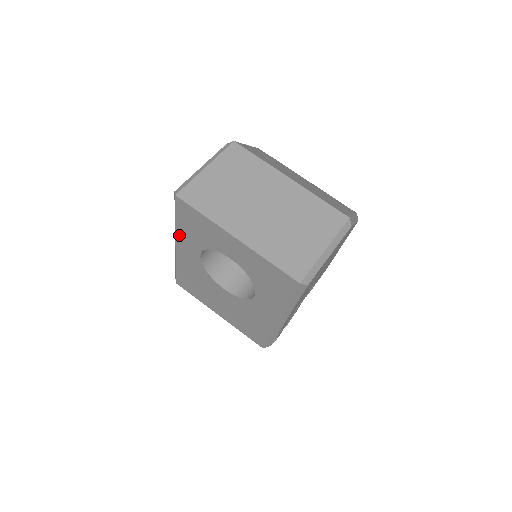
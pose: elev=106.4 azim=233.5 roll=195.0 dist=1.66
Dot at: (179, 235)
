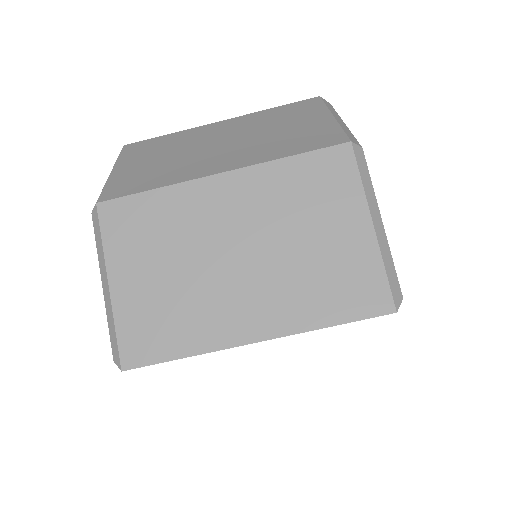
Dot at: occluded
